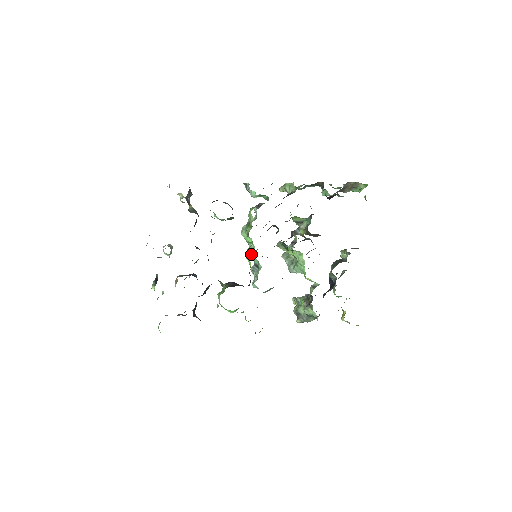
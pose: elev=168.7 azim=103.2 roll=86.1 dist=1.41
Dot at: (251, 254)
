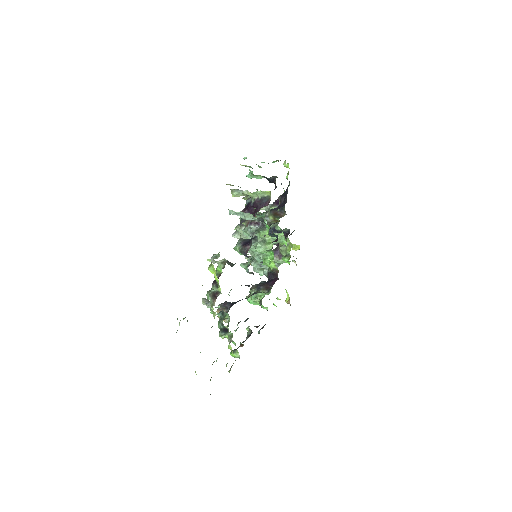
Dot at: occluded
